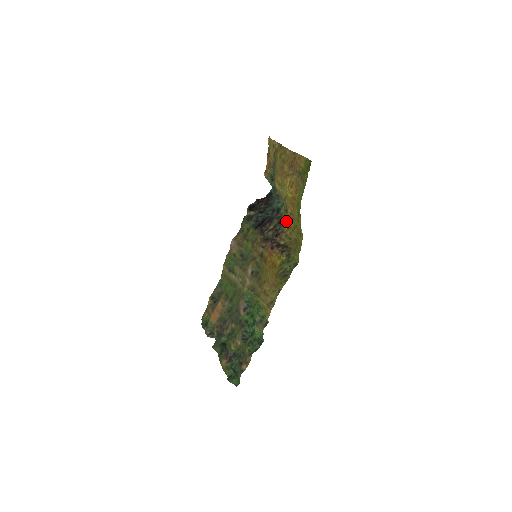
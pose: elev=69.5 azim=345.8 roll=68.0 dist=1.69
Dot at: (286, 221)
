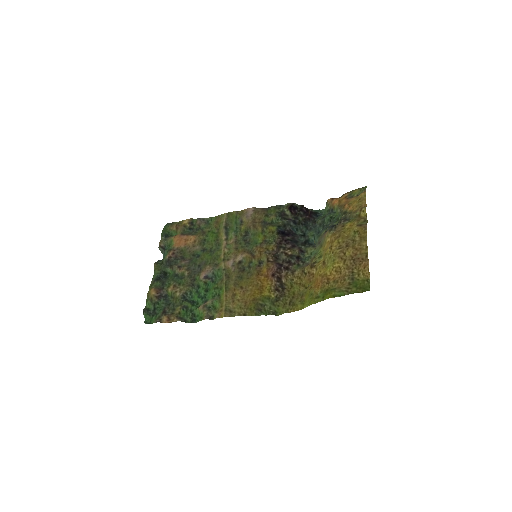
Dot at: (304, 271)
